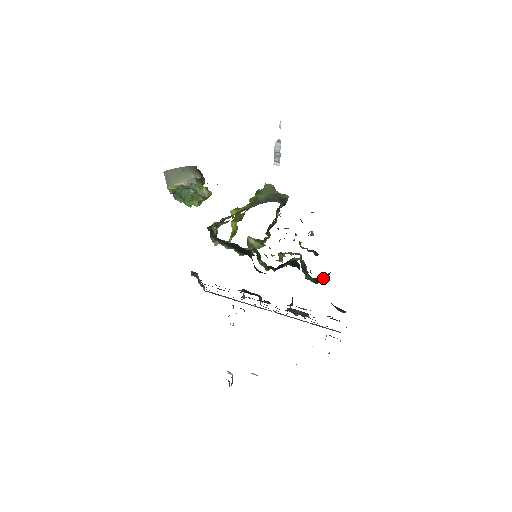
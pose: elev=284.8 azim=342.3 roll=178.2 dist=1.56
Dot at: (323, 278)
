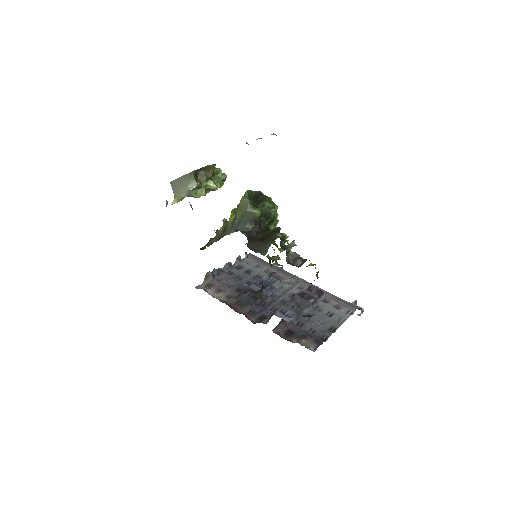
Dot at: occluded
